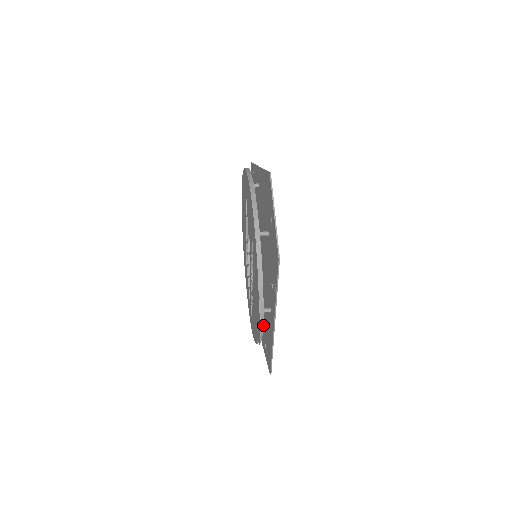
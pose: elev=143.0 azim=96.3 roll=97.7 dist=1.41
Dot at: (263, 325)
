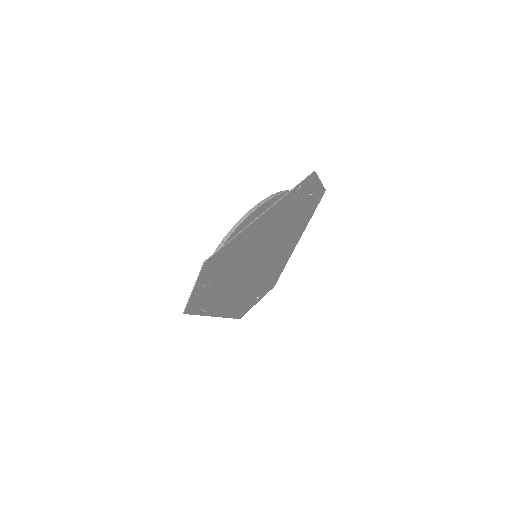
Dot at: (264, 285)
